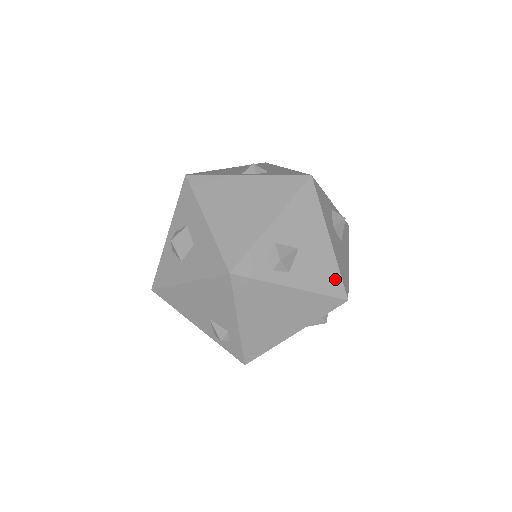
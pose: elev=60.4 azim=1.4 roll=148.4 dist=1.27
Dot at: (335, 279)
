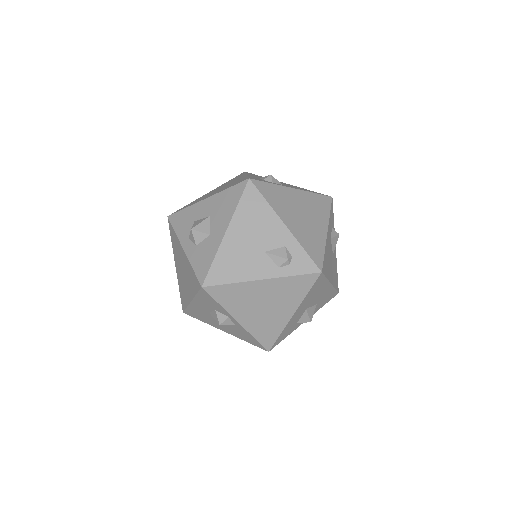
Dot at: (312, 191)
